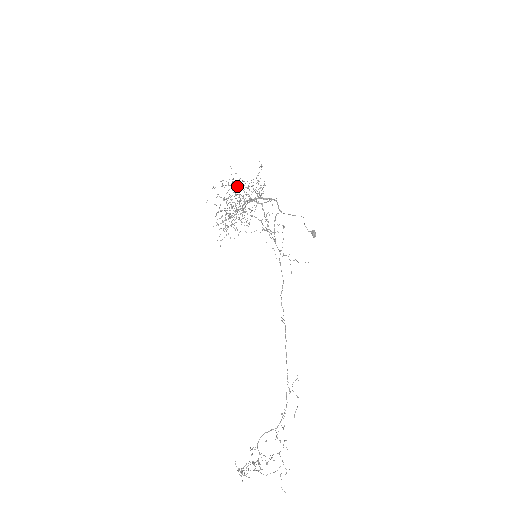
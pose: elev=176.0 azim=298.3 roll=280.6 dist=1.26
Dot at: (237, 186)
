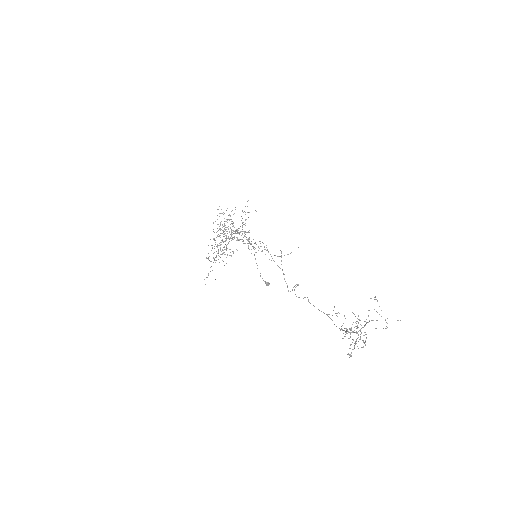
Dot at: occluded
